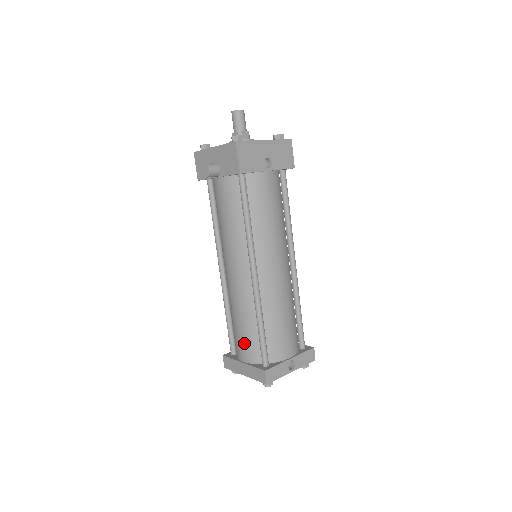
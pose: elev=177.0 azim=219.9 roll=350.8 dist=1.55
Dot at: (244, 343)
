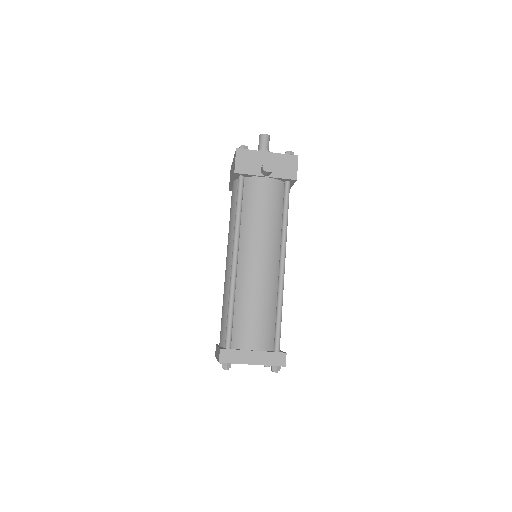
Dot at: (259, 330)
